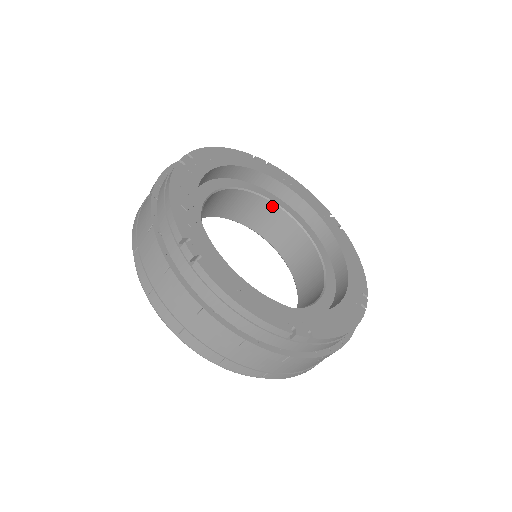
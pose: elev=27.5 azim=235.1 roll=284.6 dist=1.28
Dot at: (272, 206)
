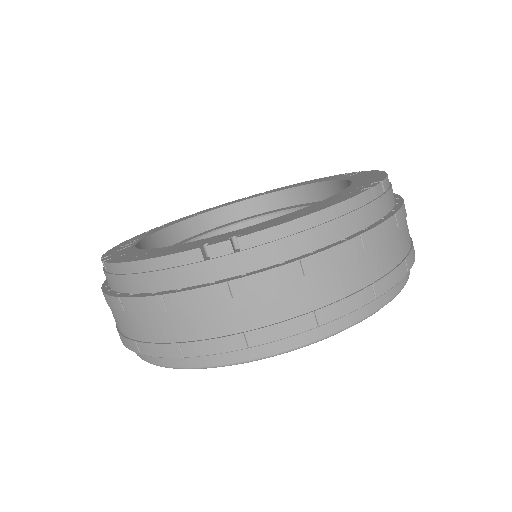
Dot at: occluded
